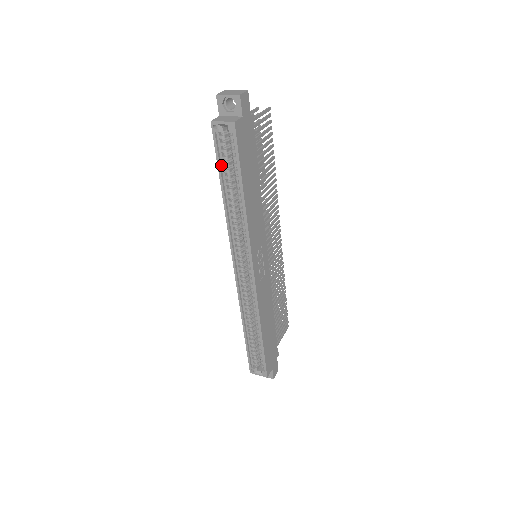
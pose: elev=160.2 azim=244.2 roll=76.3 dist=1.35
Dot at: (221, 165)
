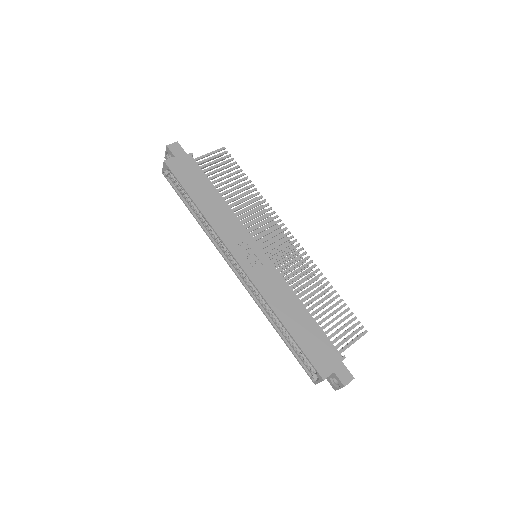
Dot at: (182, 196)
